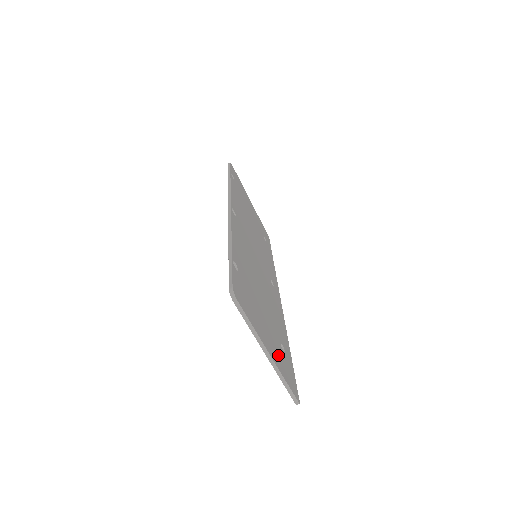
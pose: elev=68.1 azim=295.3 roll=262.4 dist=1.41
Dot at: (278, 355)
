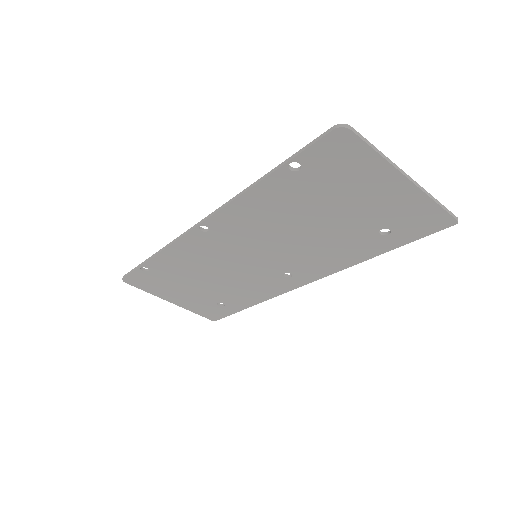
Dot at: (401, 204)
